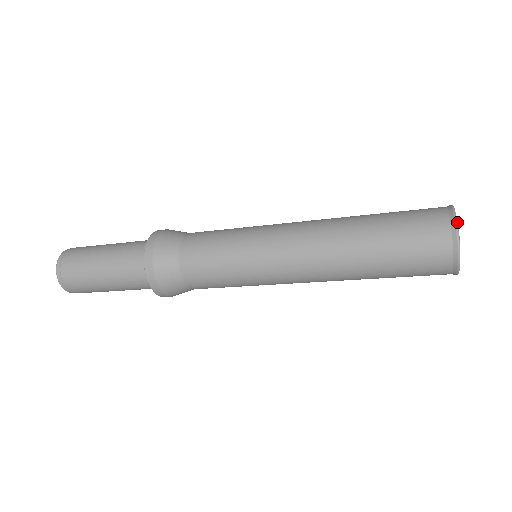
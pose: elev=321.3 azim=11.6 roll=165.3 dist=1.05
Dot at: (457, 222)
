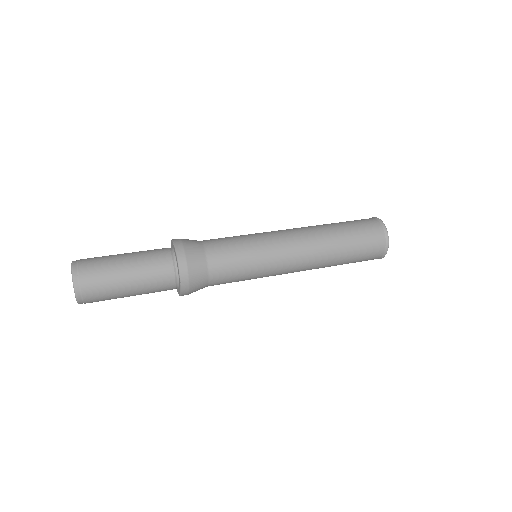
Dot at: (386, 228)
